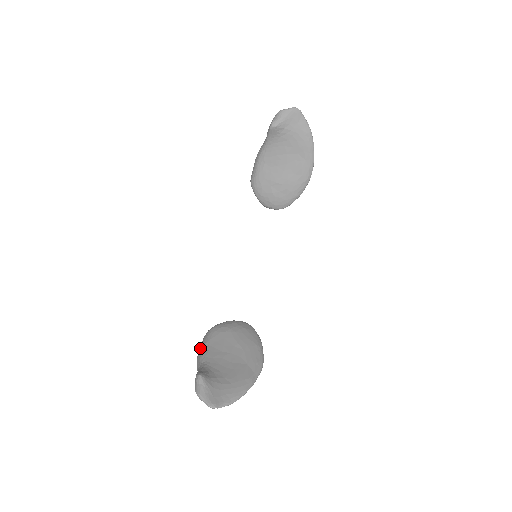
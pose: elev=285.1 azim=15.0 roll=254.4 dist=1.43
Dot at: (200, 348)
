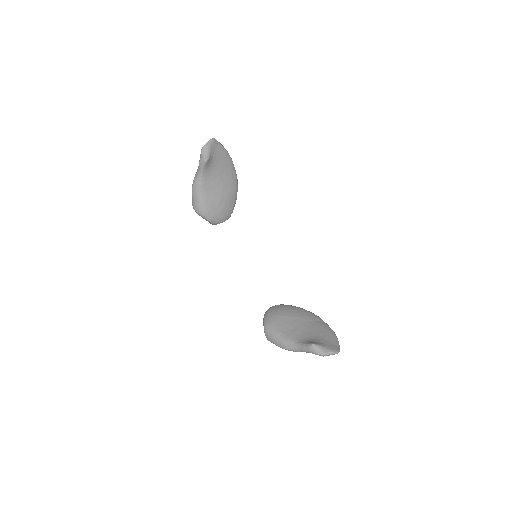
Dot at: (277, 340)
